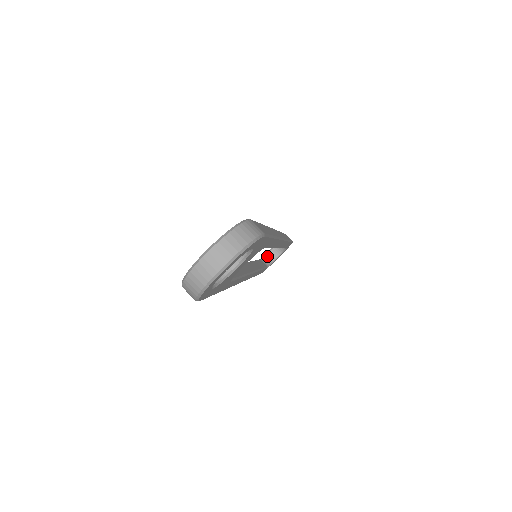
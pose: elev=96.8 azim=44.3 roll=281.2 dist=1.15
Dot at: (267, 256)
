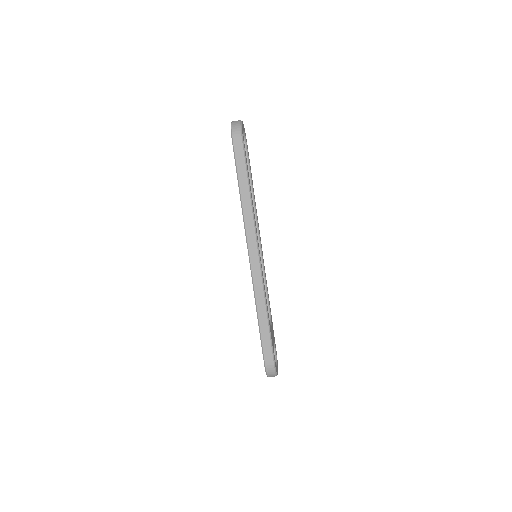
Dot at: occluded
